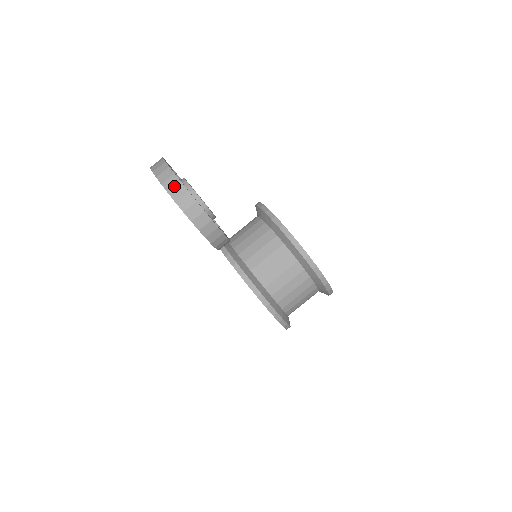
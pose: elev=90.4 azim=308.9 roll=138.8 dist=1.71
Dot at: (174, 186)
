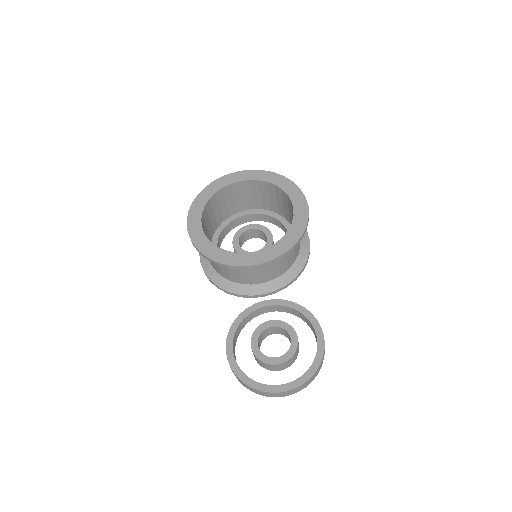
Dot at: (312, 379)
